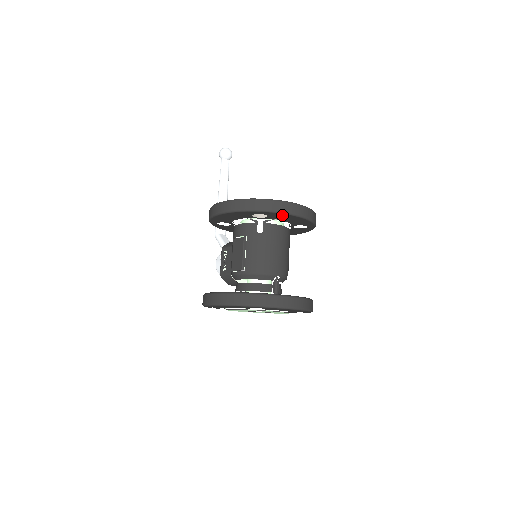
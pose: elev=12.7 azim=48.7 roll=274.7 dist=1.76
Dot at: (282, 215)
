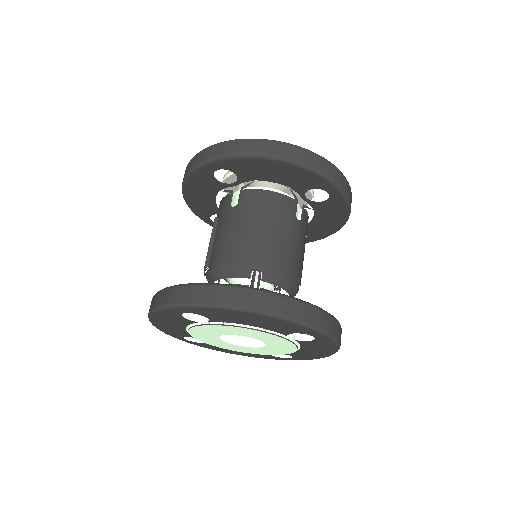
Dot at: (249, 163)
